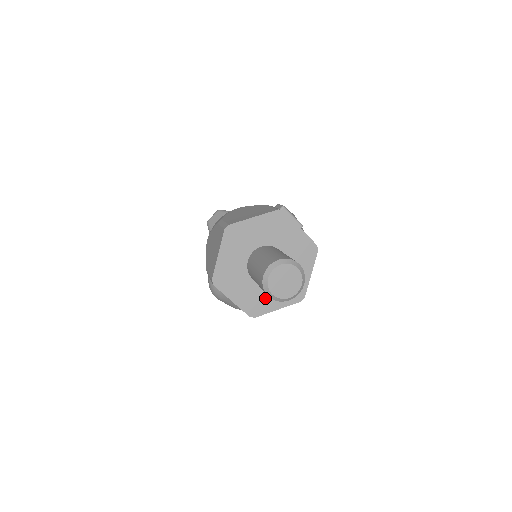
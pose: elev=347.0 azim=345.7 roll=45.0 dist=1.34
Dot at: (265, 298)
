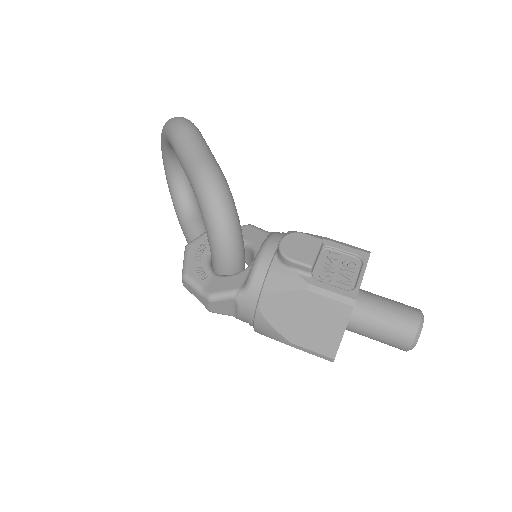
Dot at: occluded
